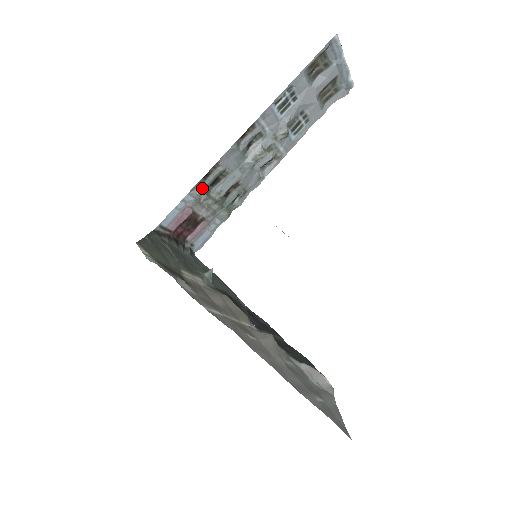
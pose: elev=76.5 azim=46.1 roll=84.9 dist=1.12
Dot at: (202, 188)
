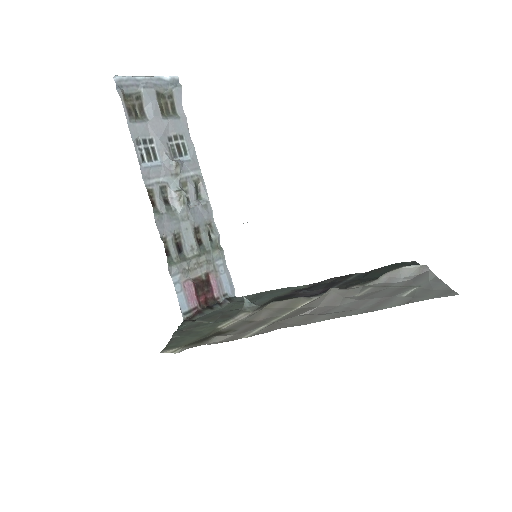
Dot at: (176, 262)
